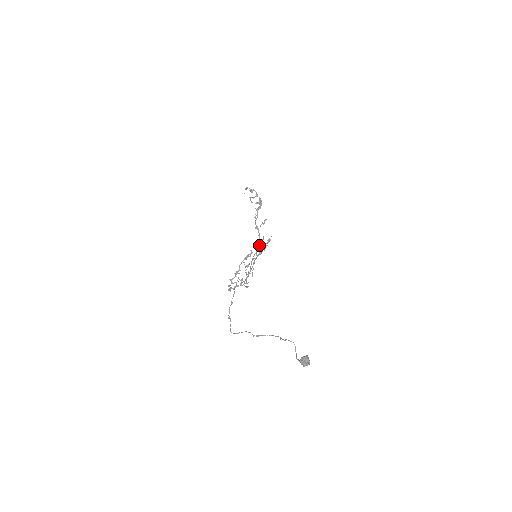
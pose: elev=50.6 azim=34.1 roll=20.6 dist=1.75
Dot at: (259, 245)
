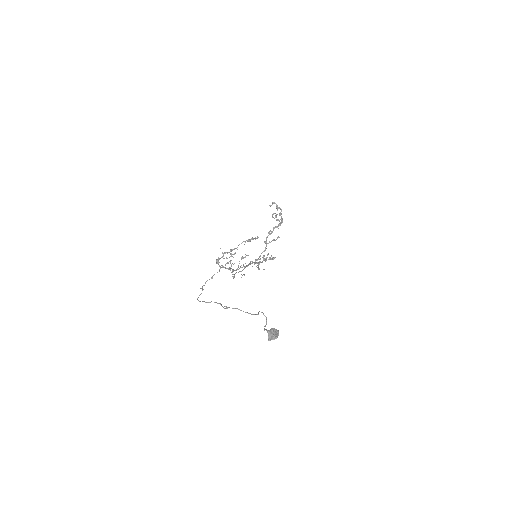
Dot at: occluded
